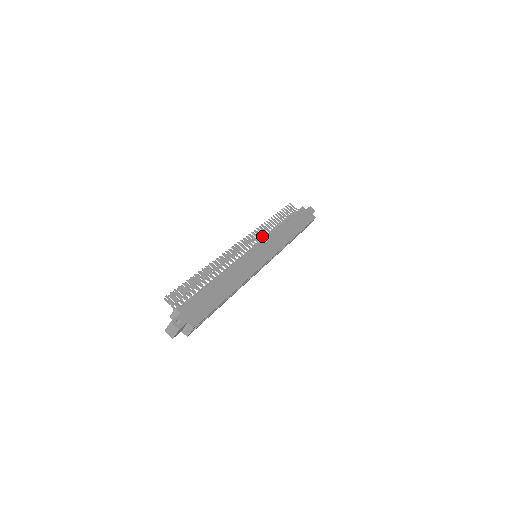
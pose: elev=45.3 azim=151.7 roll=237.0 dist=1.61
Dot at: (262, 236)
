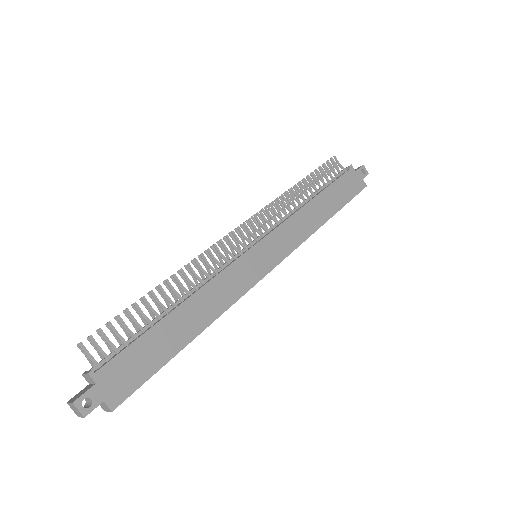
Dot at: (275, 219)
